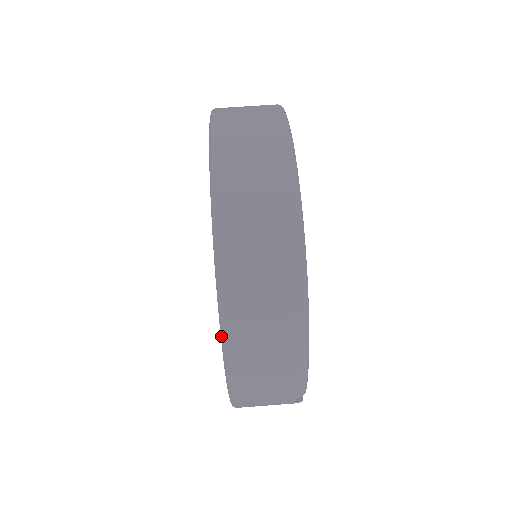
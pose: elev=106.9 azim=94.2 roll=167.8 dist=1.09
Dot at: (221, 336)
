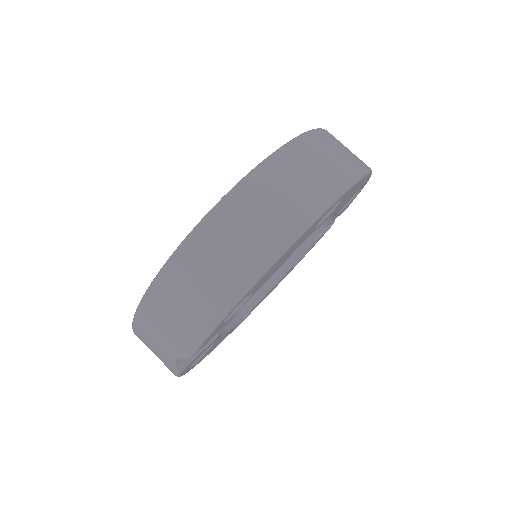
Dot at: (180, 245)
